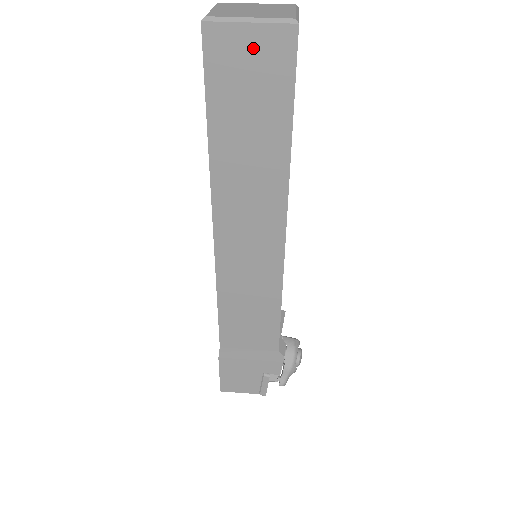
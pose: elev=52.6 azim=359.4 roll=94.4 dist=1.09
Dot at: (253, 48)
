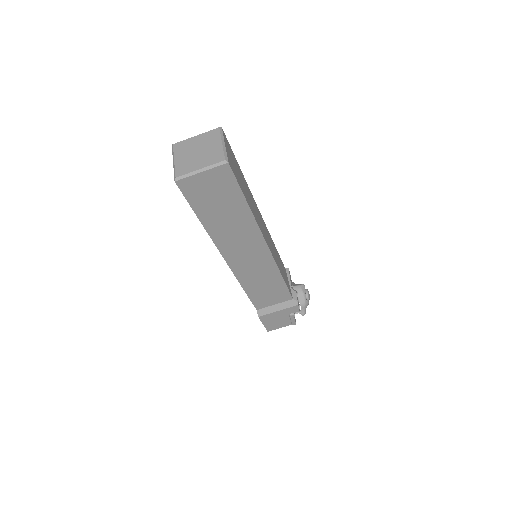
Dot at: (208, 181)
